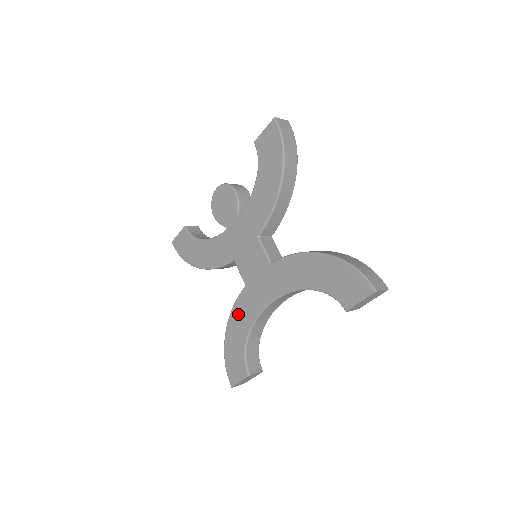
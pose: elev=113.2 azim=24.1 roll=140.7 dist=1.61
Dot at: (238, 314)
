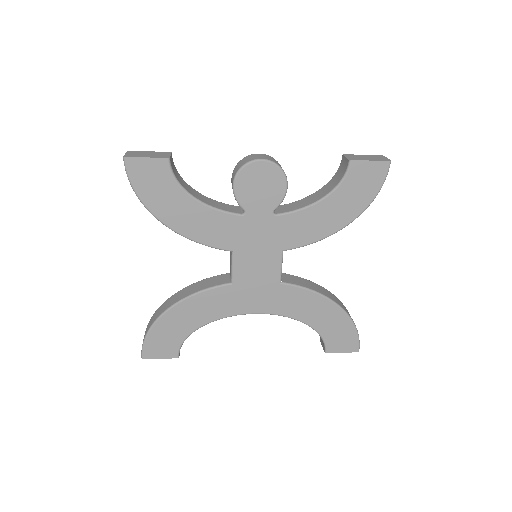
Dot at: (202, 303)
